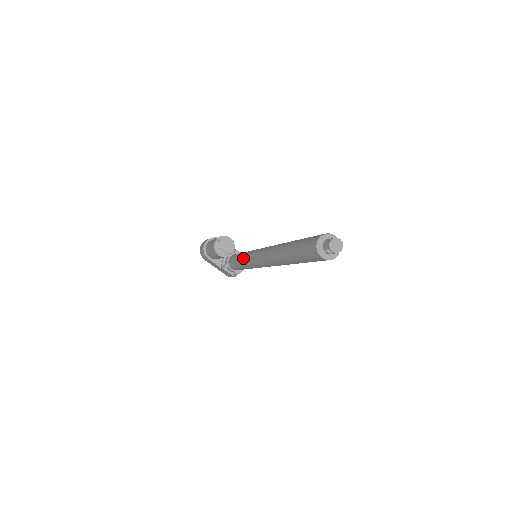
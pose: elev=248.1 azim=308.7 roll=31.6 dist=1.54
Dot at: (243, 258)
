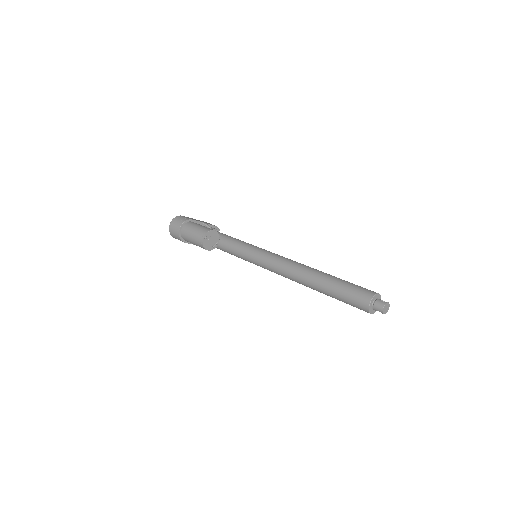
Dot at: (237, 253)
